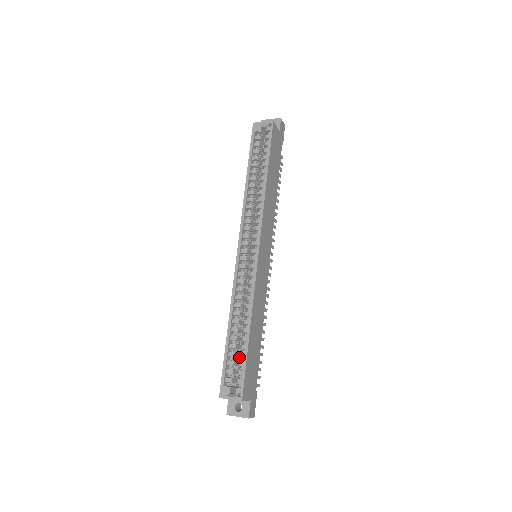
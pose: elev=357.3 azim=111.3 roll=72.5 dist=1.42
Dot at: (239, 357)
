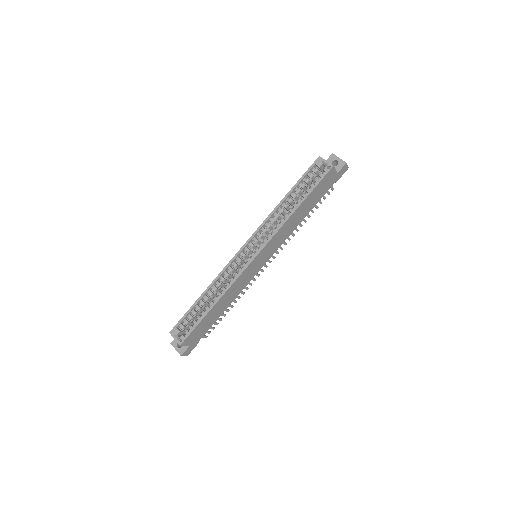
Dot at: occluded
